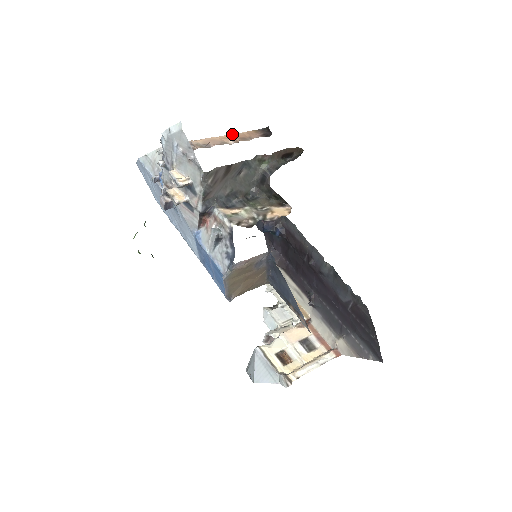
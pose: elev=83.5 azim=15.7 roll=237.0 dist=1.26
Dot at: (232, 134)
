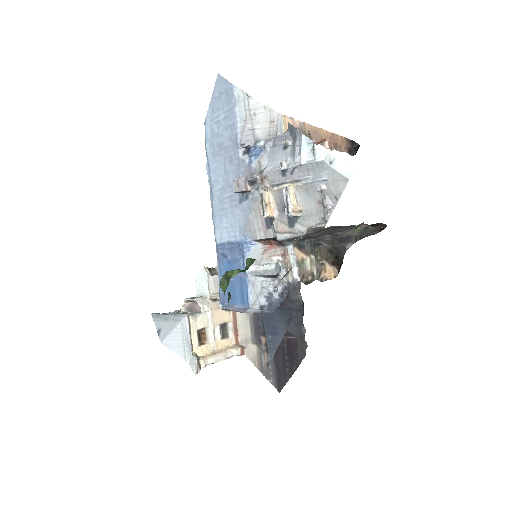
Dot at: (331, 133)
